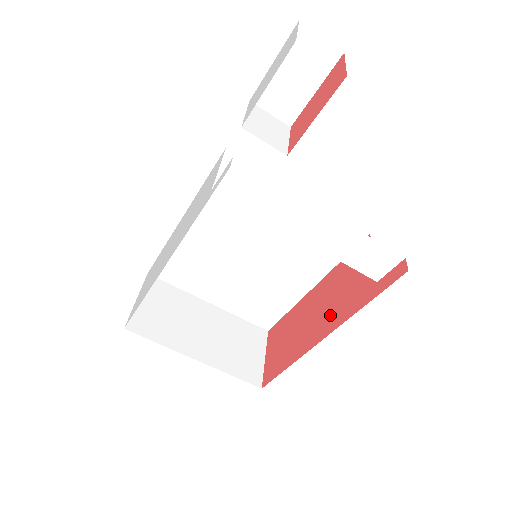
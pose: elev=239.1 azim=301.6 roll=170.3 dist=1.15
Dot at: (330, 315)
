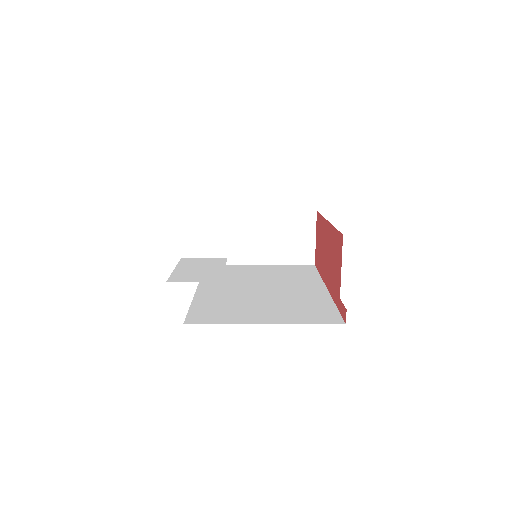
Dot at: (329, 275)
